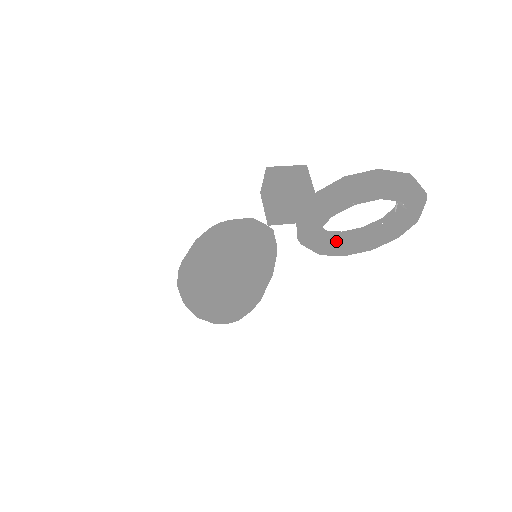
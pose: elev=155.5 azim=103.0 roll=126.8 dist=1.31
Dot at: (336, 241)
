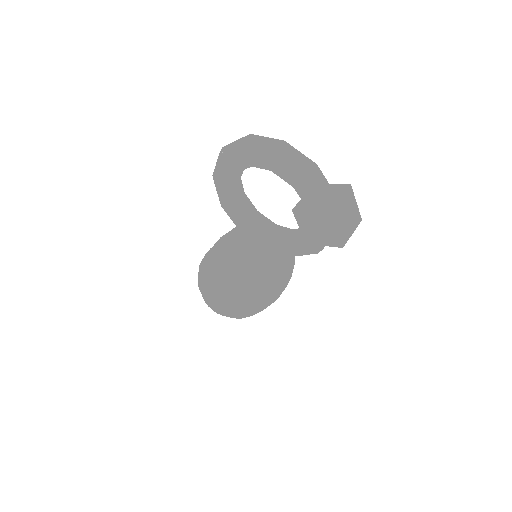
Dot at: (273, 233)
